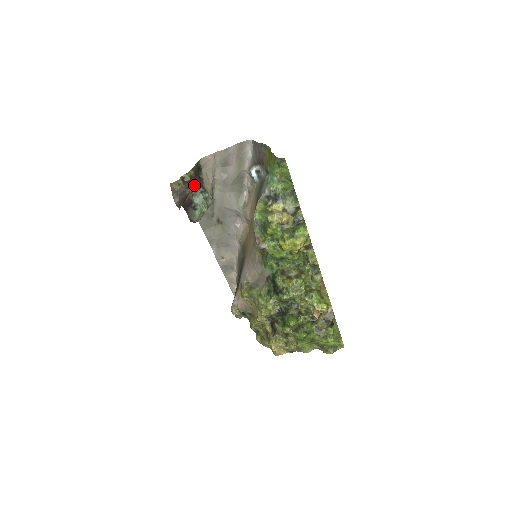
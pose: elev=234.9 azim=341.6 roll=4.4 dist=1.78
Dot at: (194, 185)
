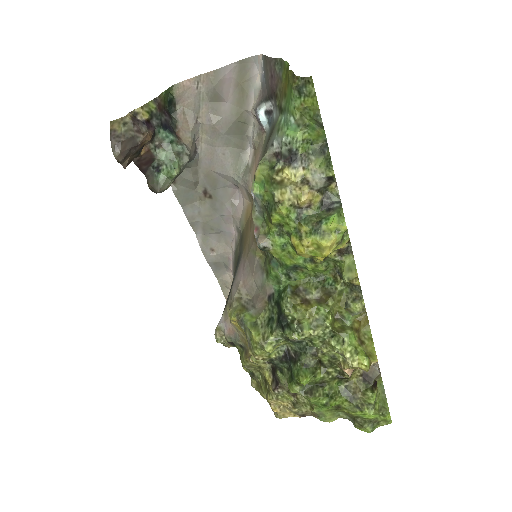
Dot at: (157, 129)
